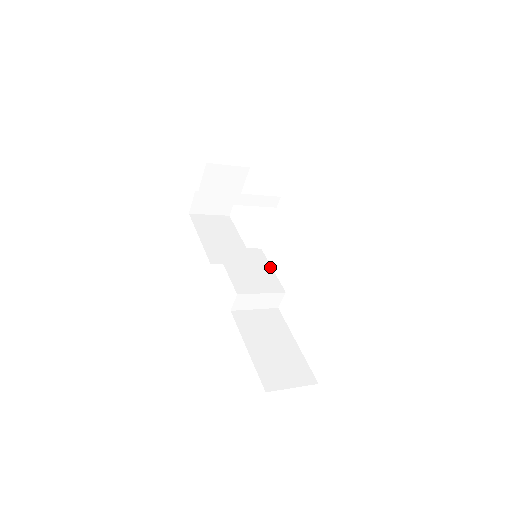
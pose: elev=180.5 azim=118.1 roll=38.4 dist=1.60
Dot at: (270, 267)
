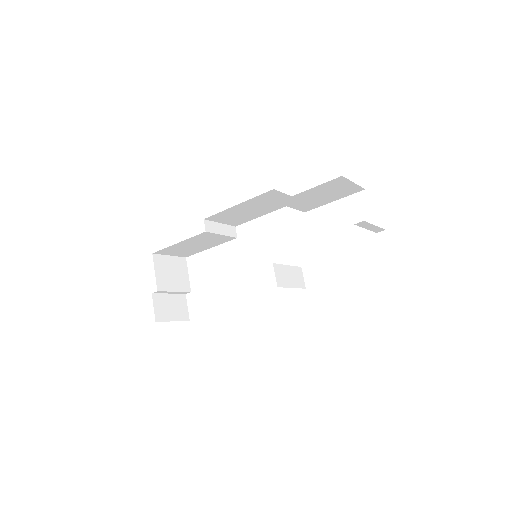
Dot at: occluded
